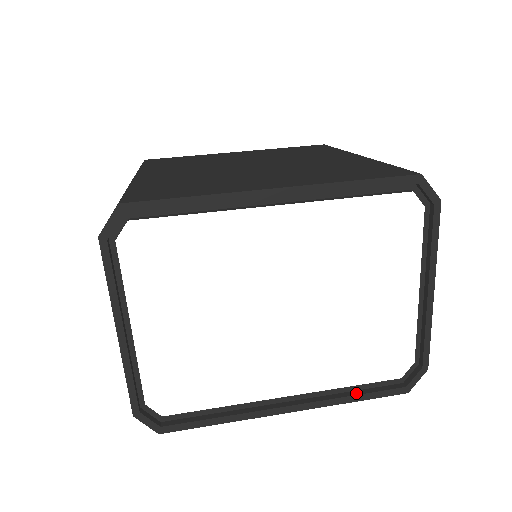
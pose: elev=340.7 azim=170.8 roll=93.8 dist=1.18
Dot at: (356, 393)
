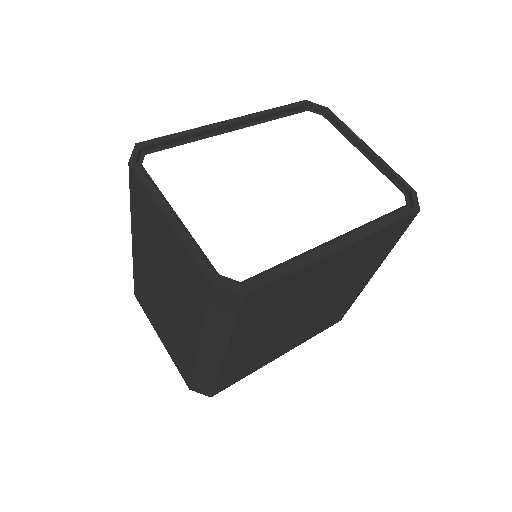
Dot at: (383, 222)
